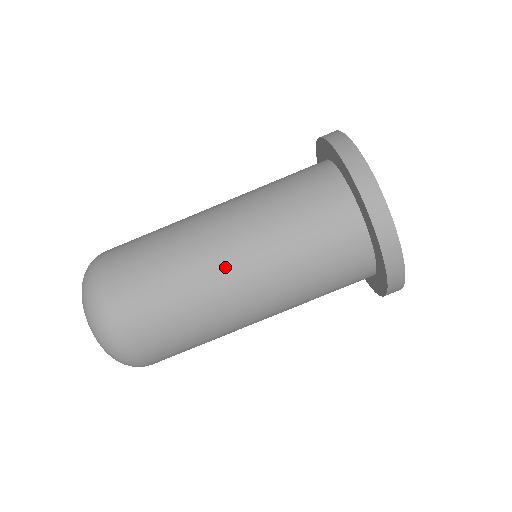
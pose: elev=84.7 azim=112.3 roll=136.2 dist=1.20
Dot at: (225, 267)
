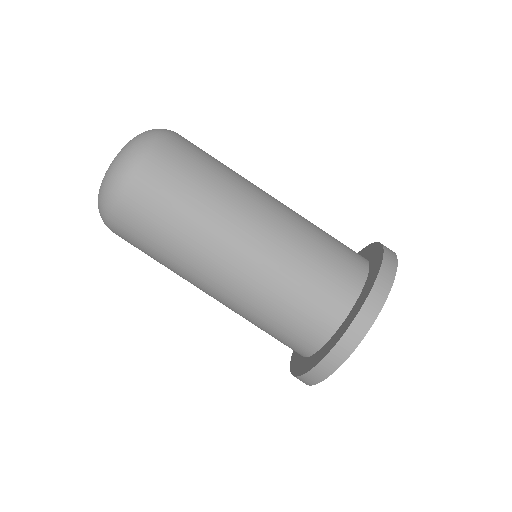
Dot at: (211, 278)
